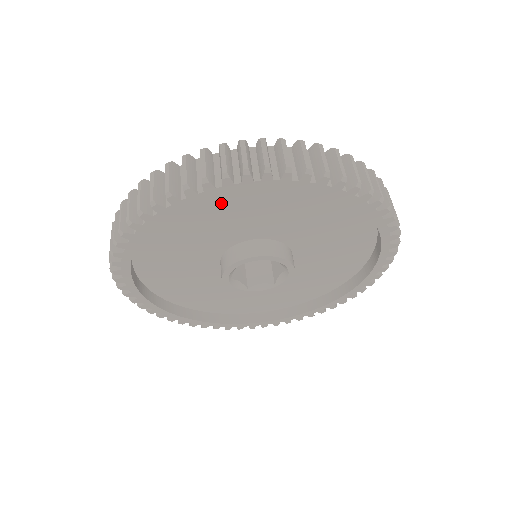
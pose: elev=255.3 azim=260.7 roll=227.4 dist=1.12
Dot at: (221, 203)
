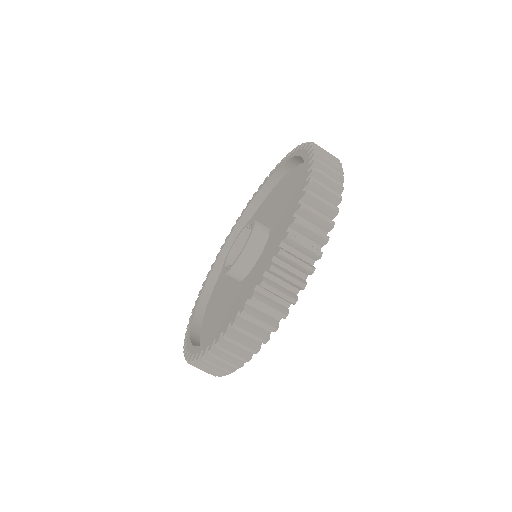
Dot at: occluded
